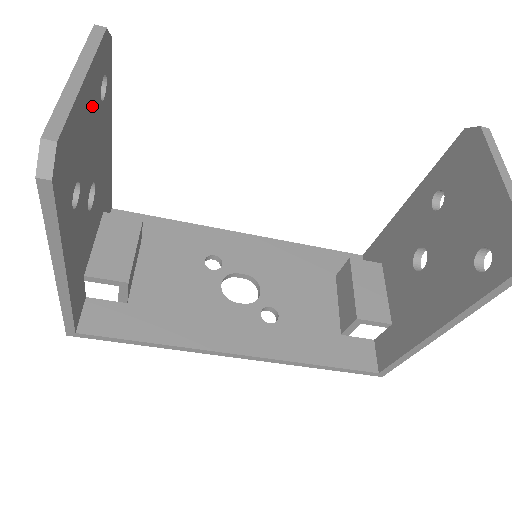
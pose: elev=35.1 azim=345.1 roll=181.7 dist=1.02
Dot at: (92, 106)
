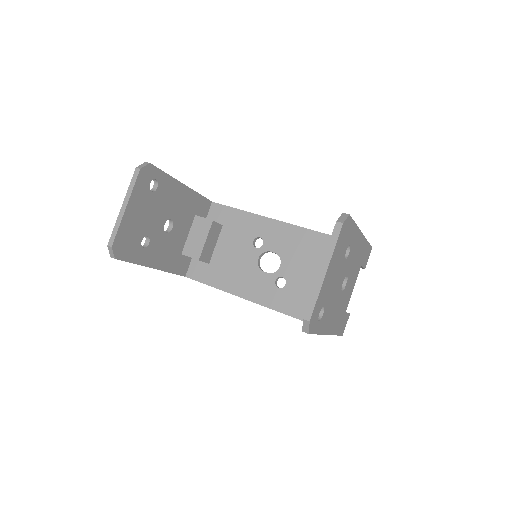
Dot at: (143, 205)
